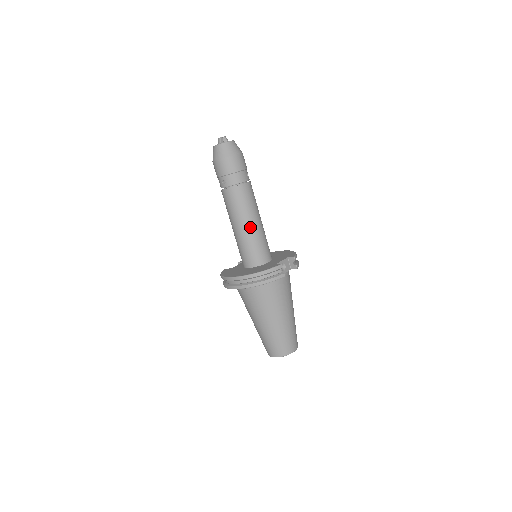
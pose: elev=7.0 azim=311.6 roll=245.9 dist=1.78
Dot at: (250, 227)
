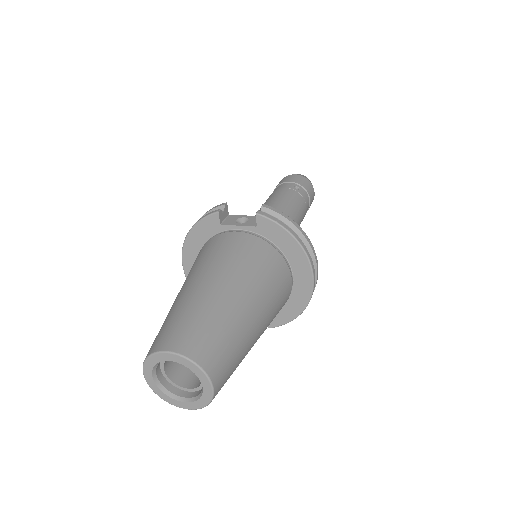
Dot at: occluded
